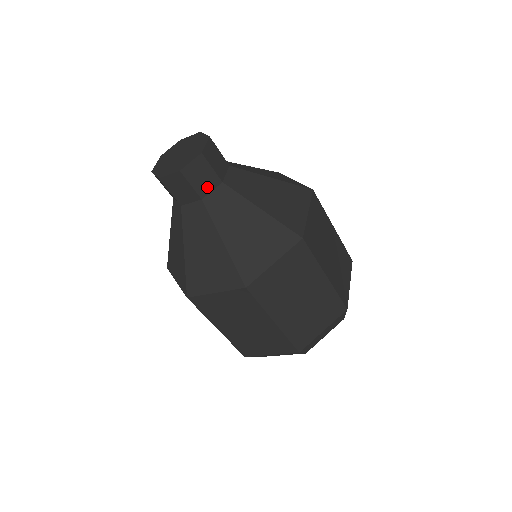
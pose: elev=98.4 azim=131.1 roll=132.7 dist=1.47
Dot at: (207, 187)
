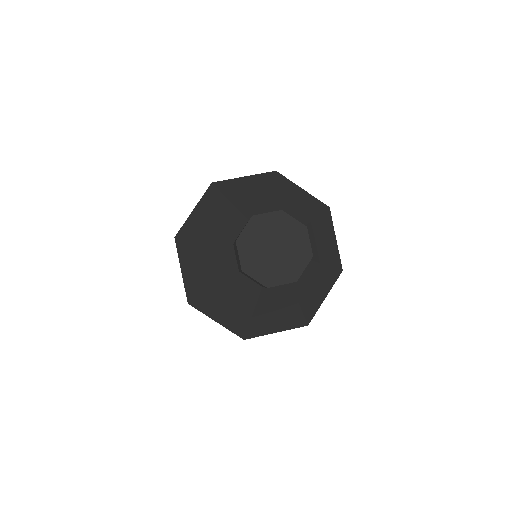
Dot at: occluded
